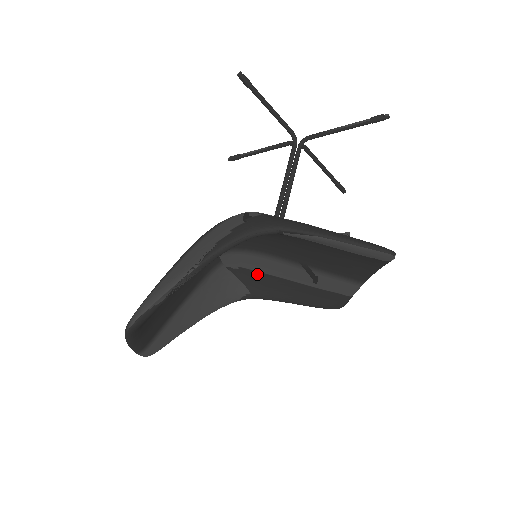
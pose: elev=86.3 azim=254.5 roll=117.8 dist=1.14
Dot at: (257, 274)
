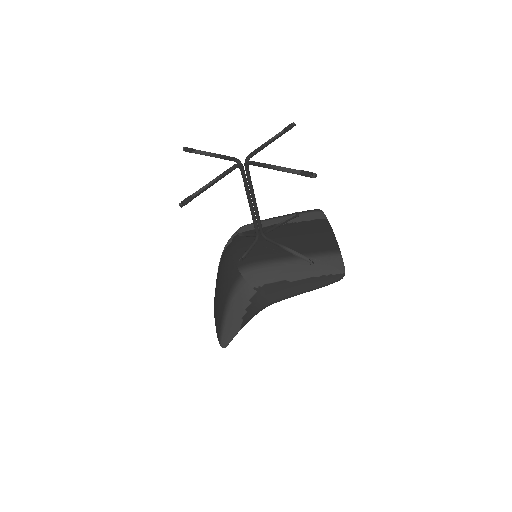
Dot at: occluded
